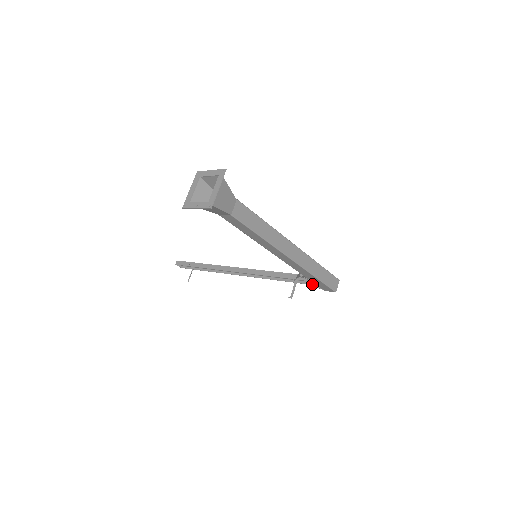
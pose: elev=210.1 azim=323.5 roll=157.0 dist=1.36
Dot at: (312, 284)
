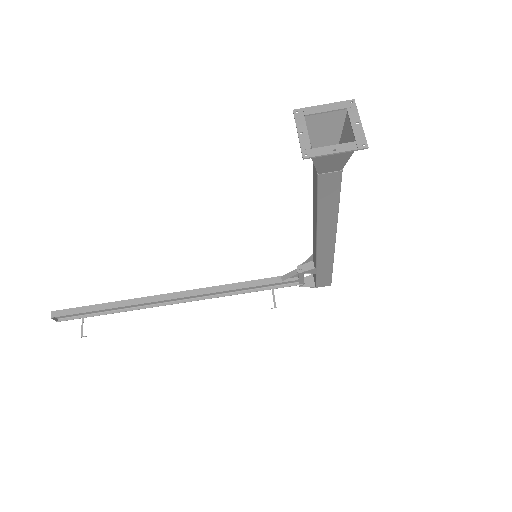
Dot at: (298, 284)
